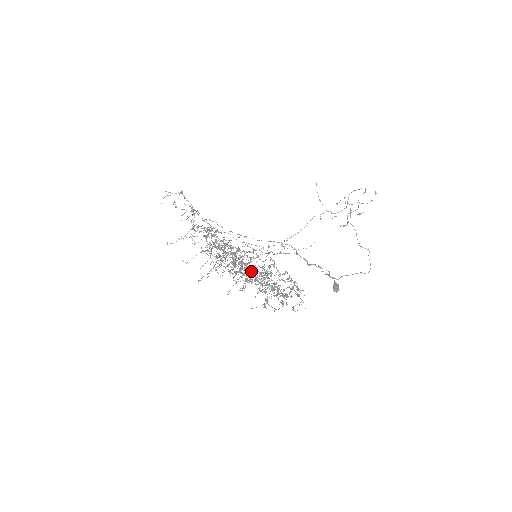
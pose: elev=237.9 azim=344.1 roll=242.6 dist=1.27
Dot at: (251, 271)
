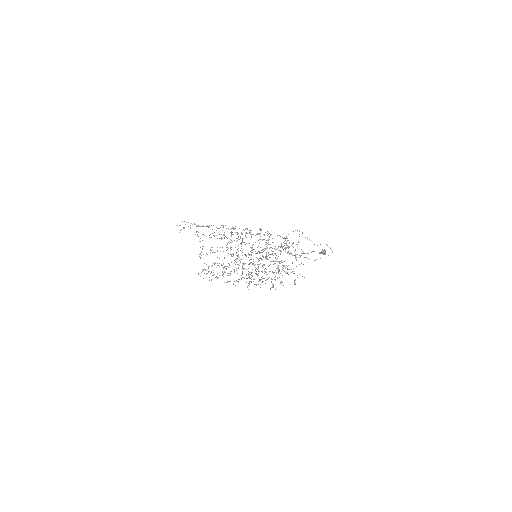
Dot at: occluded
